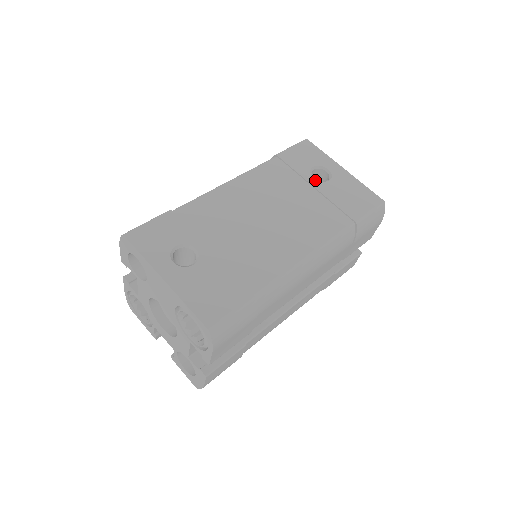
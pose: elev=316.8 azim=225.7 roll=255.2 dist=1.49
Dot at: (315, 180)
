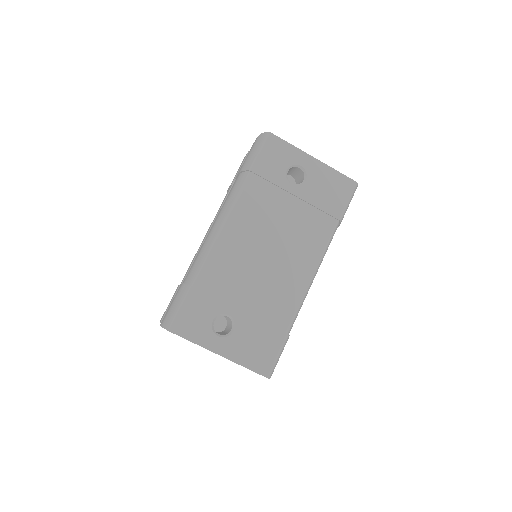
Dot at: (294, 187)
